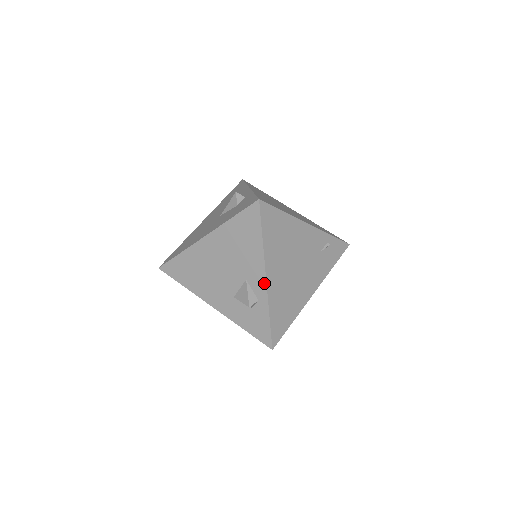
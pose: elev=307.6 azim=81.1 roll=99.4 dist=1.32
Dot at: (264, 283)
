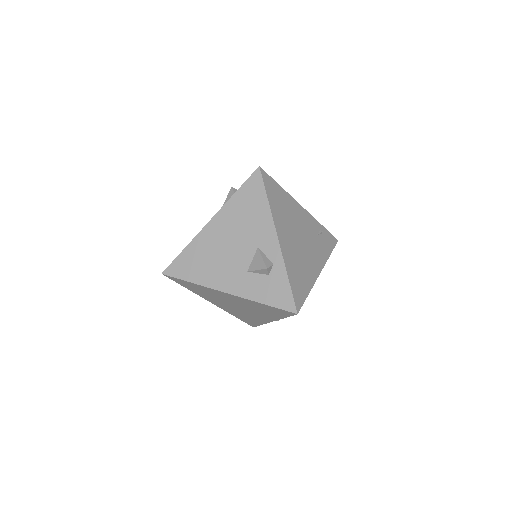
Dot at: (277, 243)
